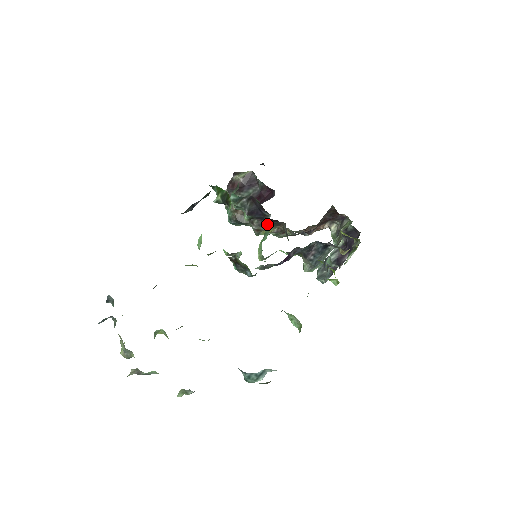
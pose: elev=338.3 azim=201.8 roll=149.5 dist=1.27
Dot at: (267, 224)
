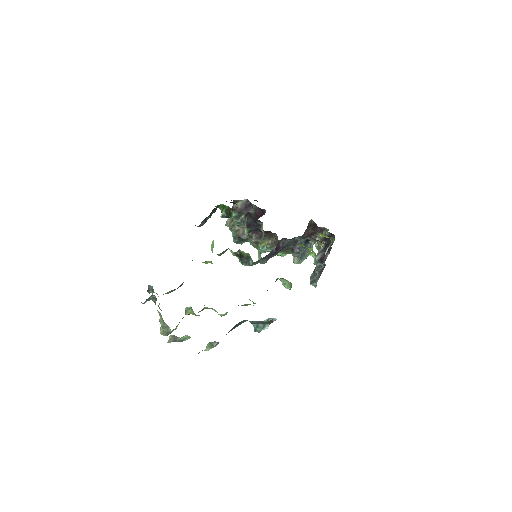
Dot at: occluded
